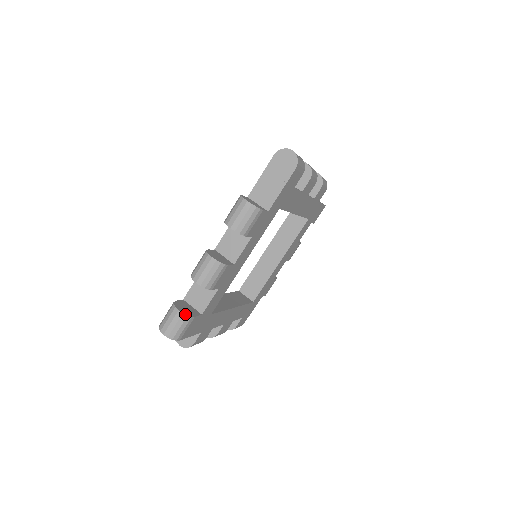
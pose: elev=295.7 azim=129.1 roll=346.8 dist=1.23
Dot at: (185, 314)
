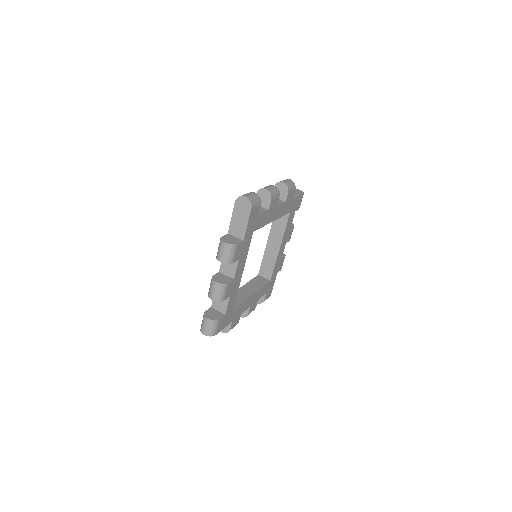
Dot at: (259, 196)
